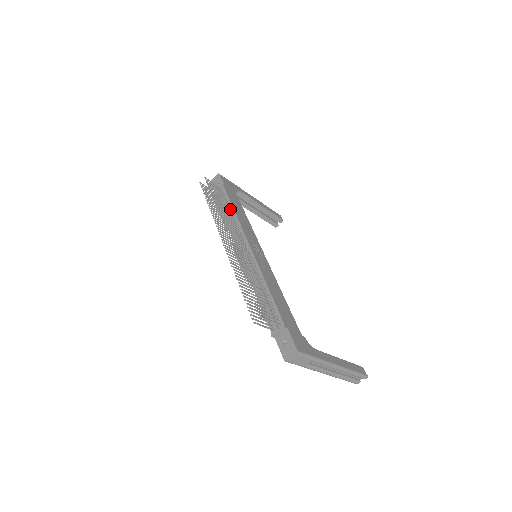
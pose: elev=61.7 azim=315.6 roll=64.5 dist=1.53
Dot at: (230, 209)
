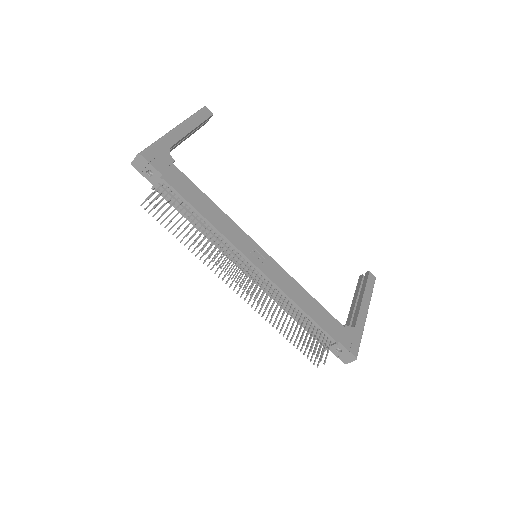
Dot at: (197, 216)
